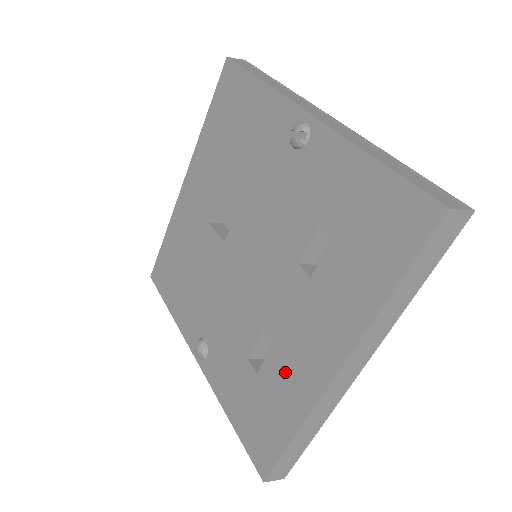
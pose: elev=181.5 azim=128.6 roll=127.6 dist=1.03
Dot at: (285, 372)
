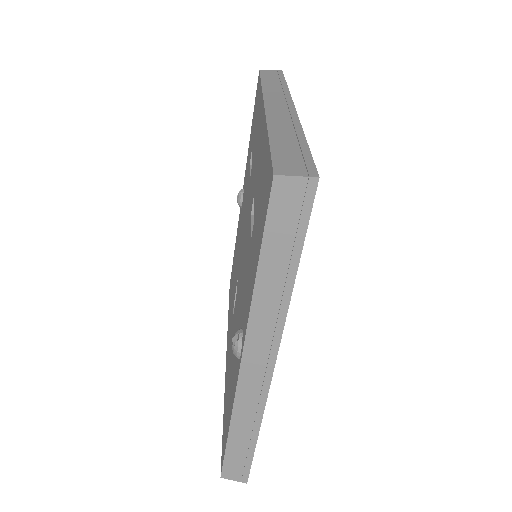
Dot at: (258, 172)
